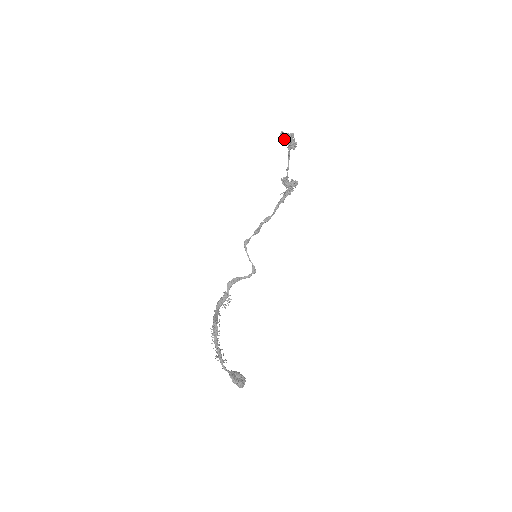
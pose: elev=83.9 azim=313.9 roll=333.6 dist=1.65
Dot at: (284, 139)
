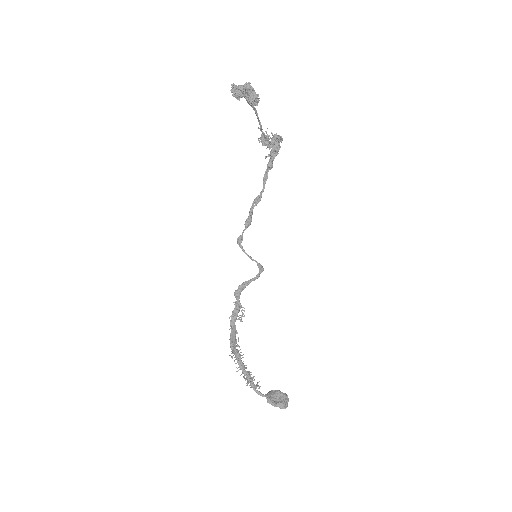
Dot at: (239, 95)
